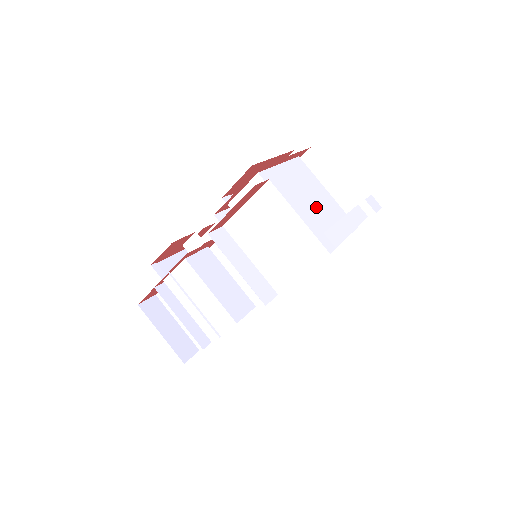
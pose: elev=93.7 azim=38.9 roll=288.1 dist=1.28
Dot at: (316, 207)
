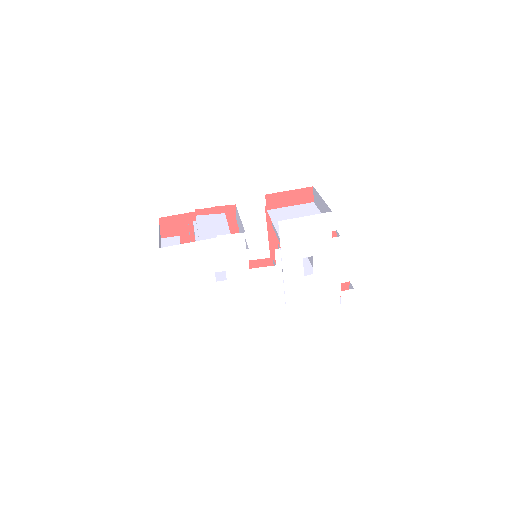
Dot at: occluded
